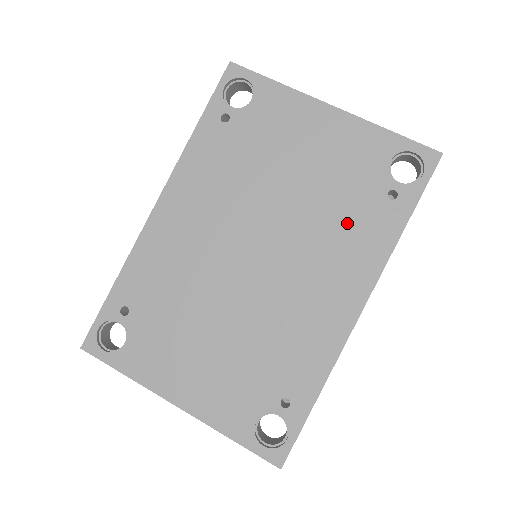
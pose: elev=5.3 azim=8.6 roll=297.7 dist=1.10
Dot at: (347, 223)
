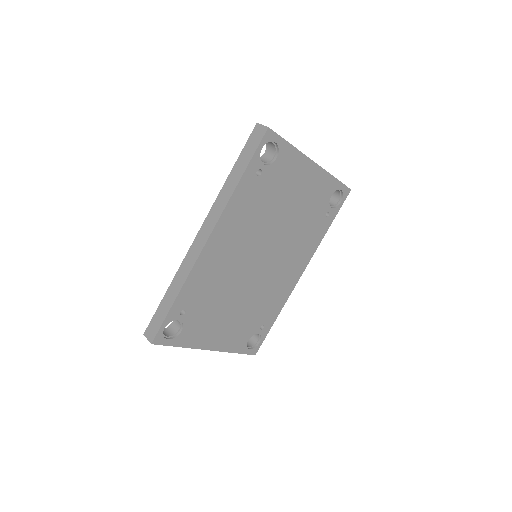
Dot at: (306, 233)
